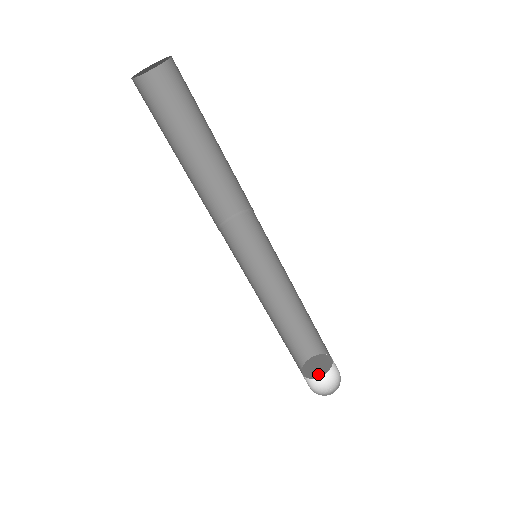
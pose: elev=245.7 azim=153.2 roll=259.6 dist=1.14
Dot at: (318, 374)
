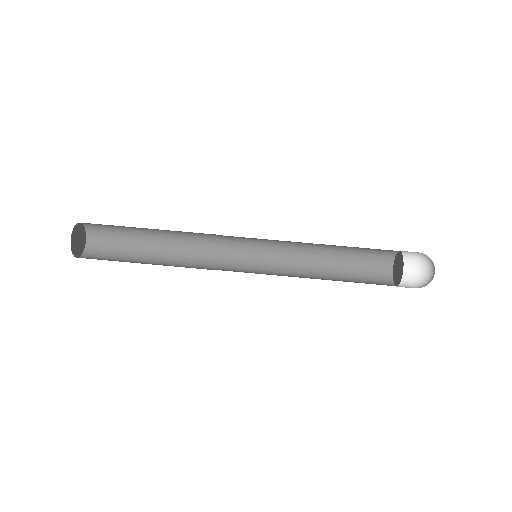
Dot at: (401, 261)
